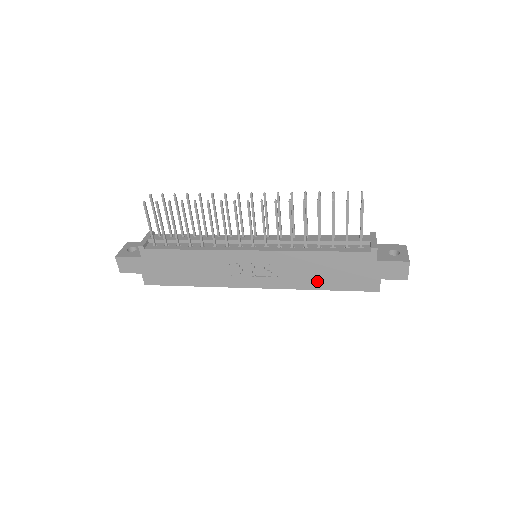
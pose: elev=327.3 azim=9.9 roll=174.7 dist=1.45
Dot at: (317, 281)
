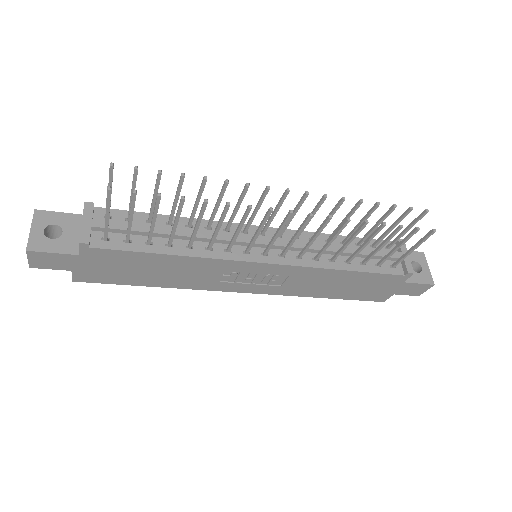
Dot at: (325, 292)
